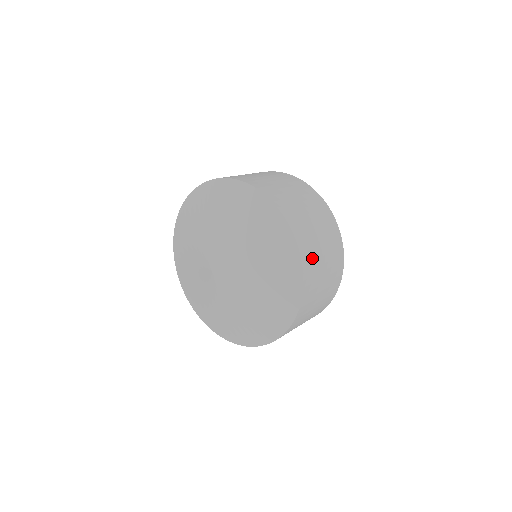
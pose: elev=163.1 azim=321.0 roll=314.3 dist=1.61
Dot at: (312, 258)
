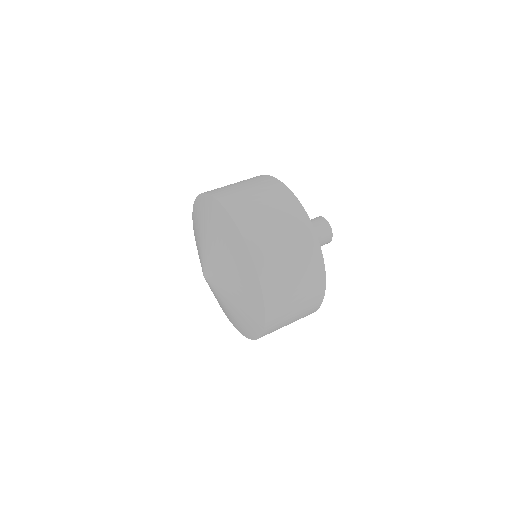
Dot at: (260, 235)
